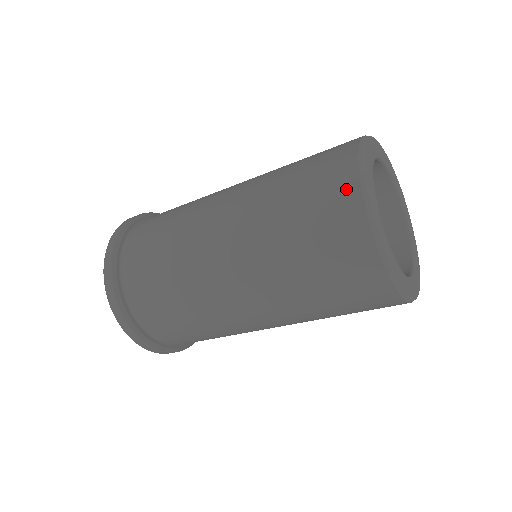
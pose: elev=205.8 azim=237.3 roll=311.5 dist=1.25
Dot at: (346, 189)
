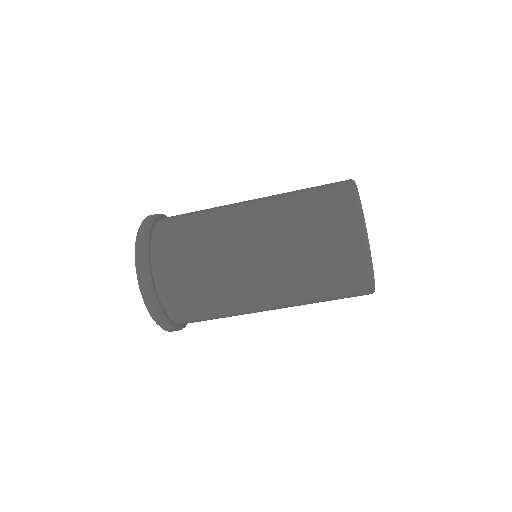
Dot at: (356, 246)
